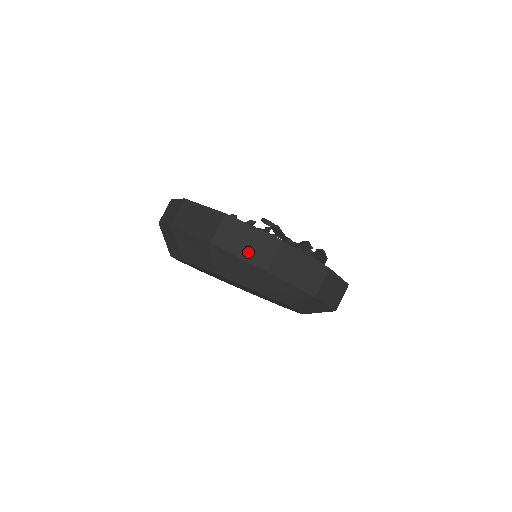
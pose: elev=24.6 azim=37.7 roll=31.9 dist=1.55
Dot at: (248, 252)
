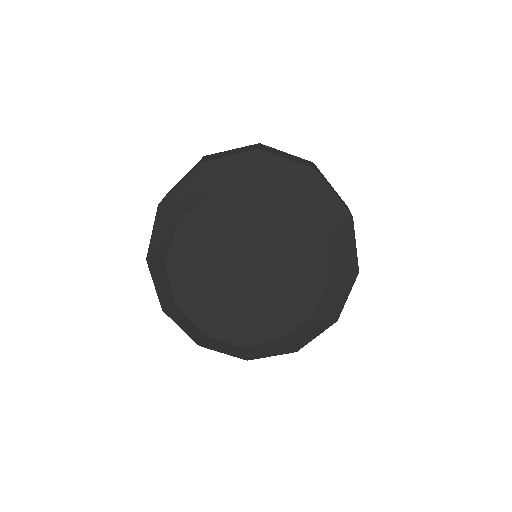
Dot at: occluded
